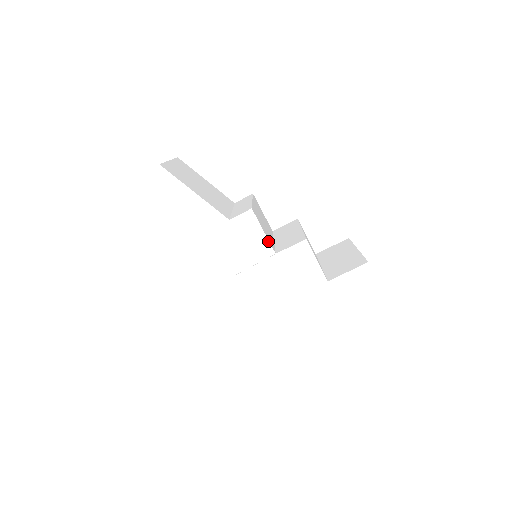
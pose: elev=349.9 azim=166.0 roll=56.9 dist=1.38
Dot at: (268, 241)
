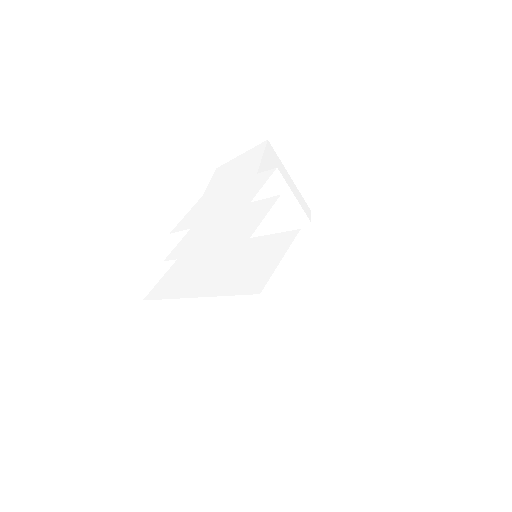
Dot at: (258, 193)
